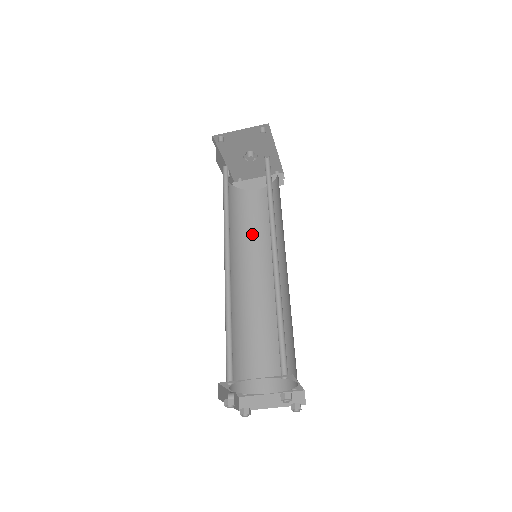
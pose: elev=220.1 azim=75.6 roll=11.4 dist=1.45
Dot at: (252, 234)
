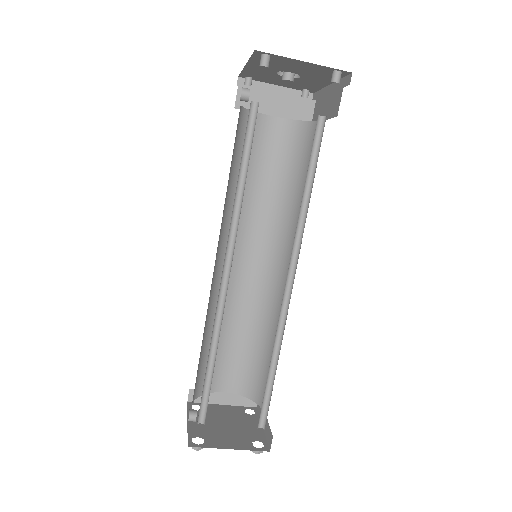
Dot at: (249, 193)
